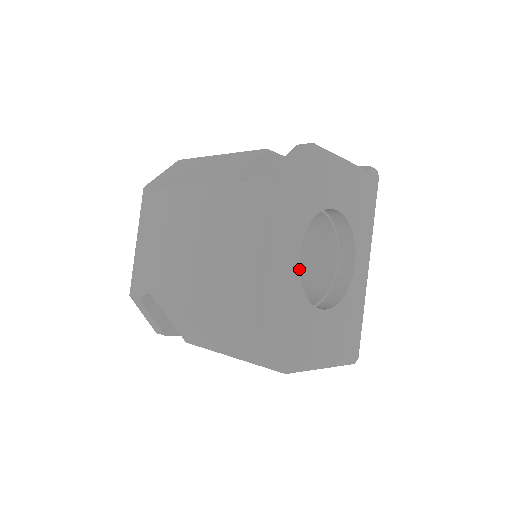
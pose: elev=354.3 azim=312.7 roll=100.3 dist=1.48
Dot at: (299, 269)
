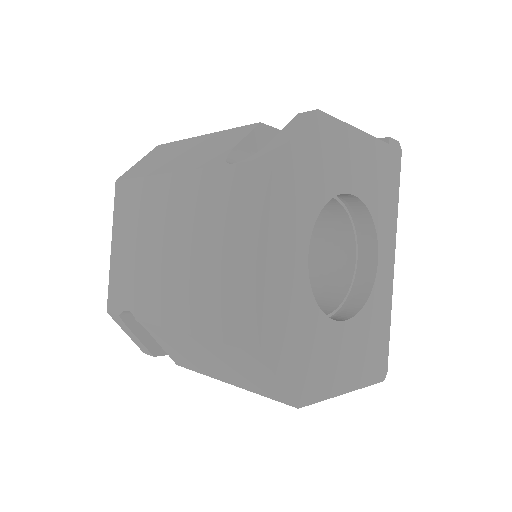
Dot at: (309, 268)
